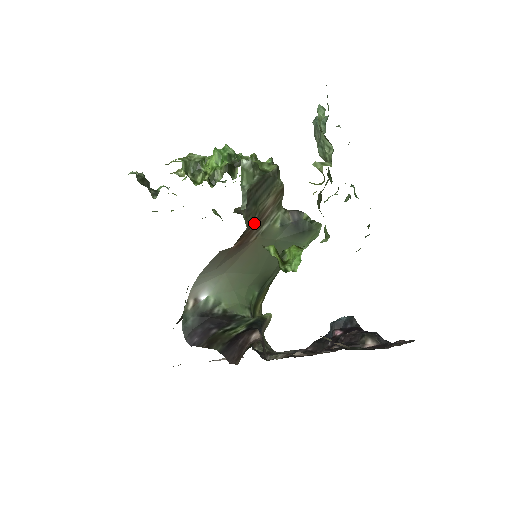
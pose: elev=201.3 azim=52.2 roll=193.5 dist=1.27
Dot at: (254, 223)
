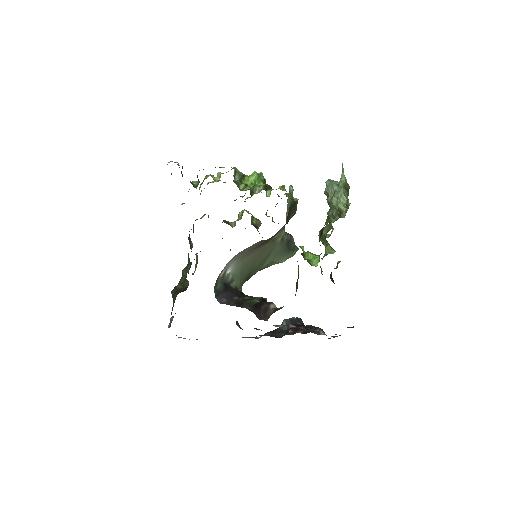
Dot at: occluded
